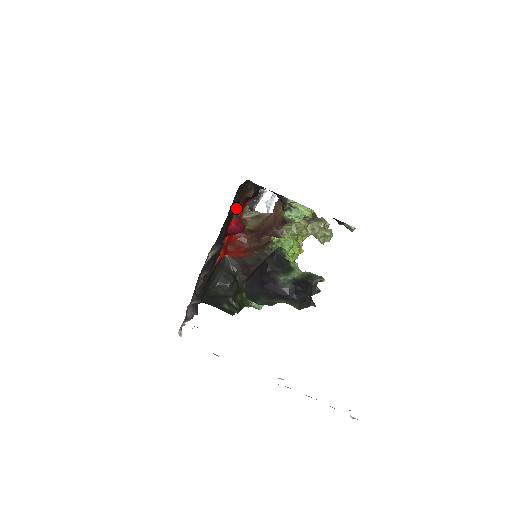
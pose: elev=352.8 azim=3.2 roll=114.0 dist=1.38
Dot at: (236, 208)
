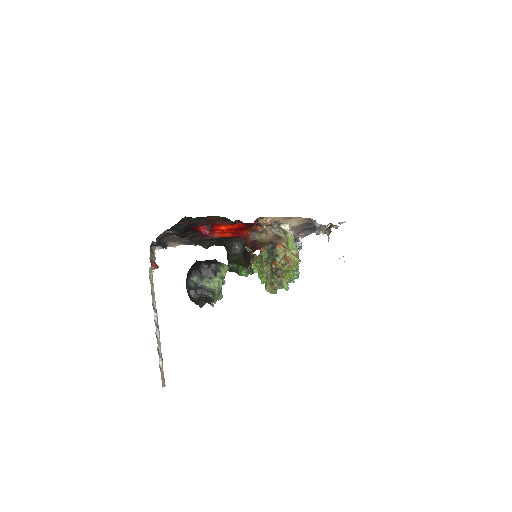
Dot at: (207, 223)
